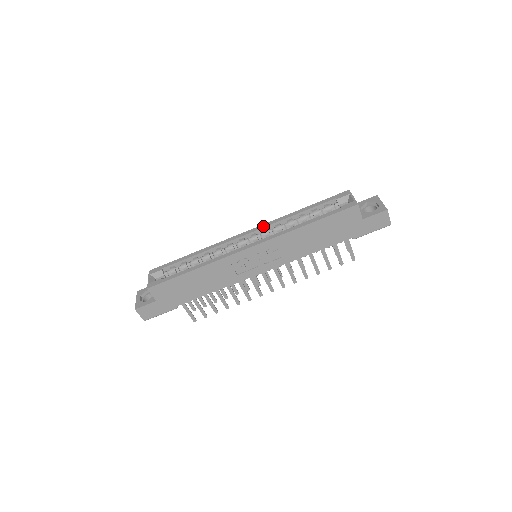
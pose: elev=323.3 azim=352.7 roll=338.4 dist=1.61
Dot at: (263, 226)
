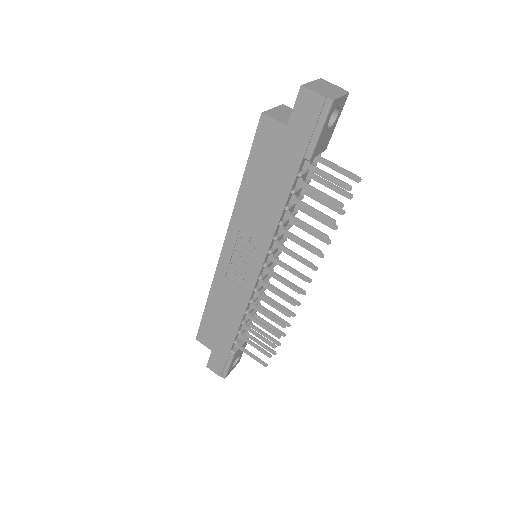
Dot at: occluded
